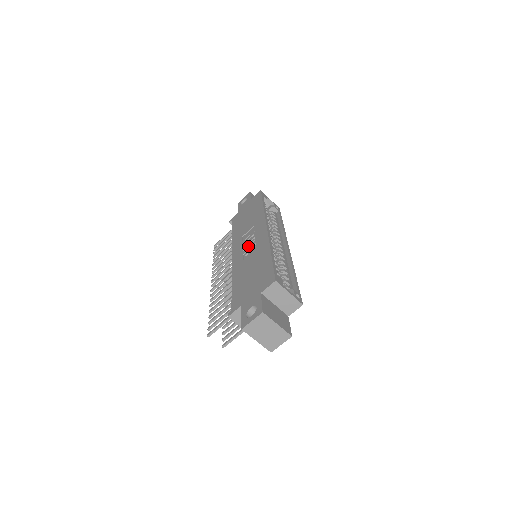
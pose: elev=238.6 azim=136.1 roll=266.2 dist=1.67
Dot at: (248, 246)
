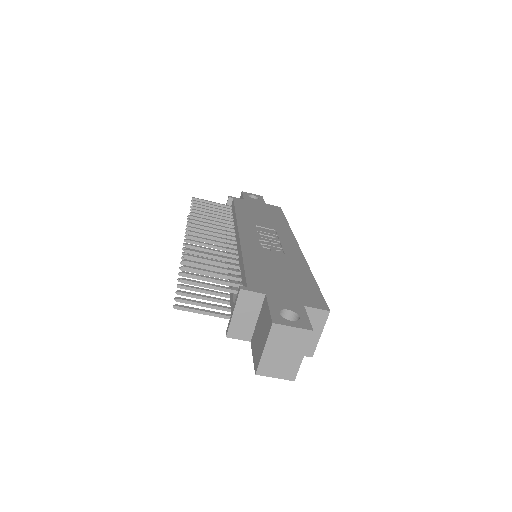
Dot at: (268, 241)
